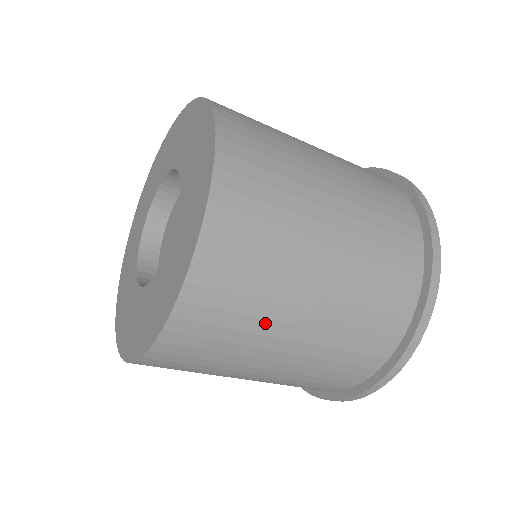
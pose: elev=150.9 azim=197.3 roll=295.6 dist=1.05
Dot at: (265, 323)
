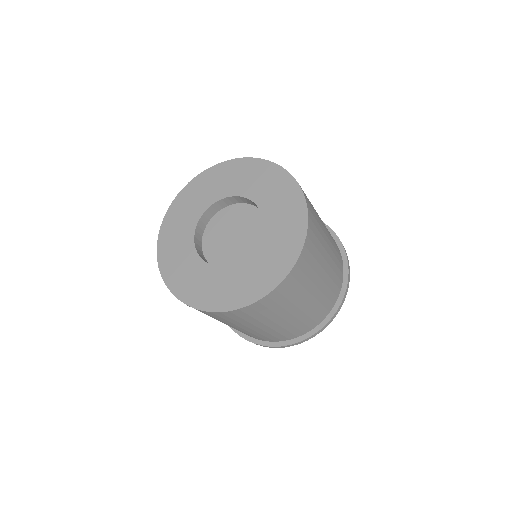
Dot at: (224, 322)
